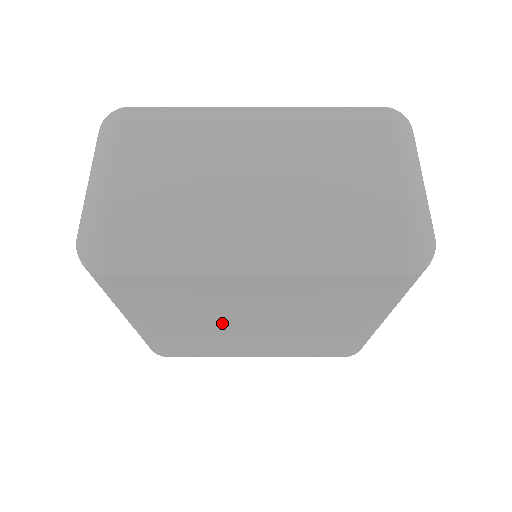
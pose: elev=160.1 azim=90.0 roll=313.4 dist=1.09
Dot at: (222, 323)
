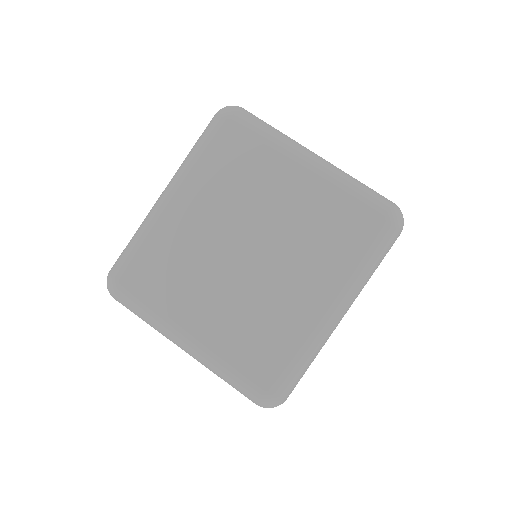
Dot at: occluded
